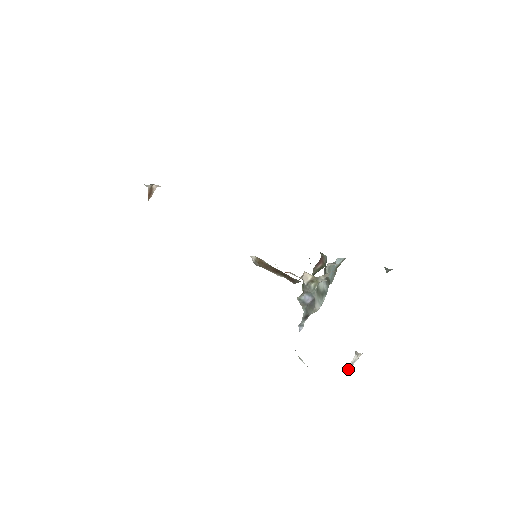
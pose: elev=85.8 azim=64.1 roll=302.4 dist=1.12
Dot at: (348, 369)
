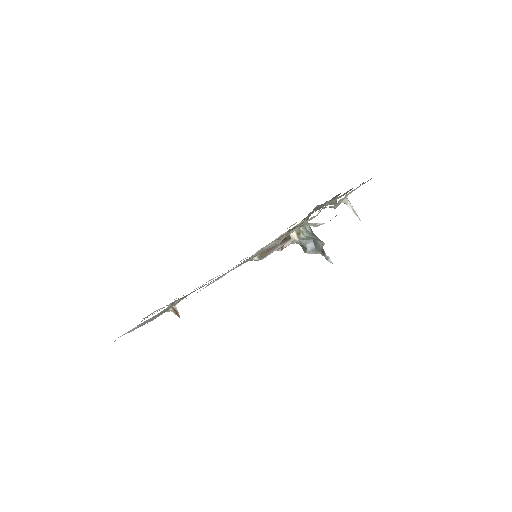
Dot at: (357, 216)
